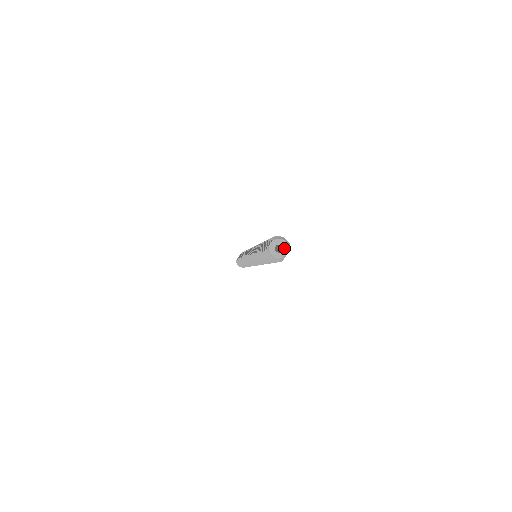
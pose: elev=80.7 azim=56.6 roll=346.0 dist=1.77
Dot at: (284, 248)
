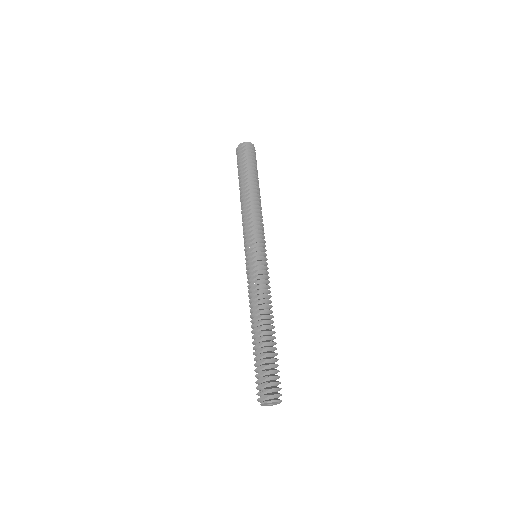
Dot at: (275, 404)
